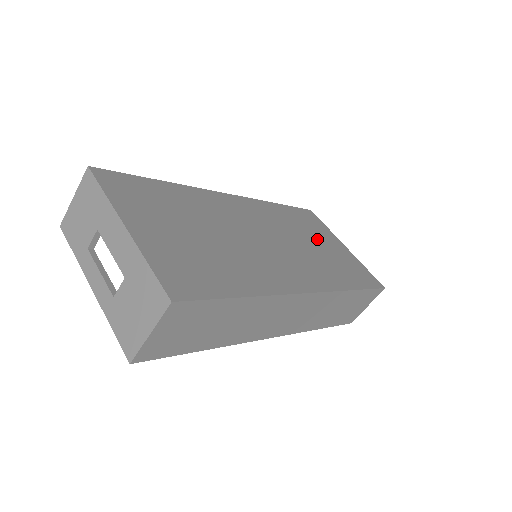
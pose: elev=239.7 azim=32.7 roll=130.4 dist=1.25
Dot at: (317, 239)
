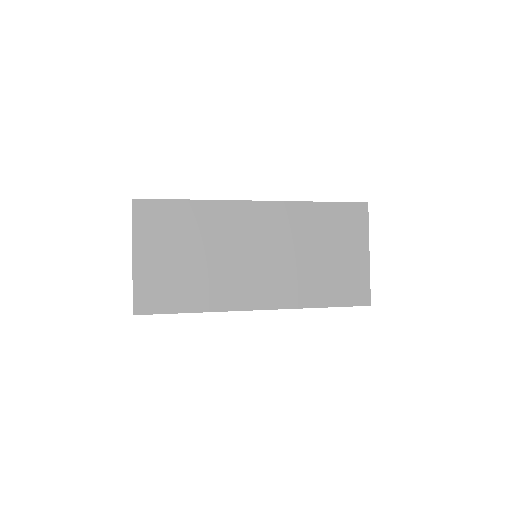
Dot at: (331, 248)
